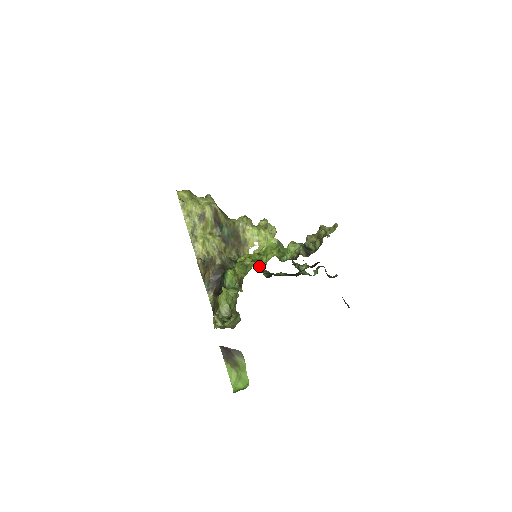
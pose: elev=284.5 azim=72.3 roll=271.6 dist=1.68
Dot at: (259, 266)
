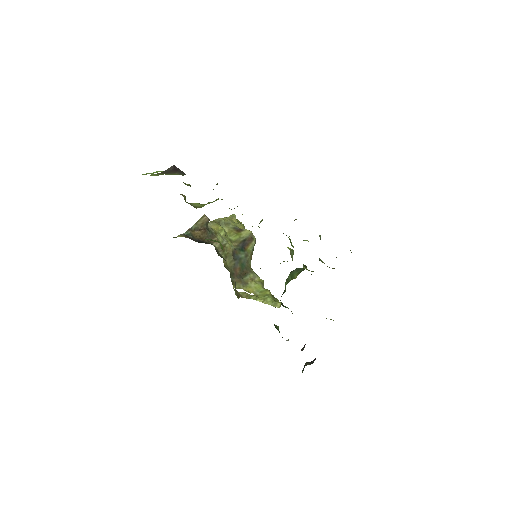
Dot at: occluded
